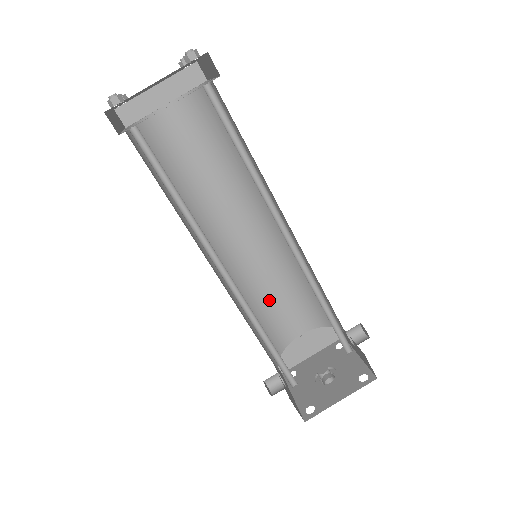
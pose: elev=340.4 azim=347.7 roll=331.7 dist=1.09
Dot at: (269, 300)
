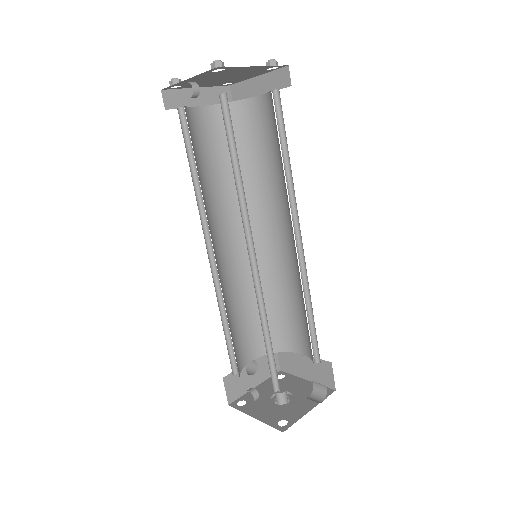
Dot at: (285, 304)
